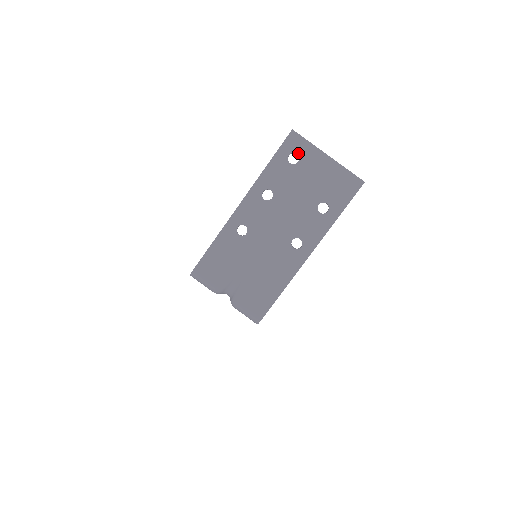
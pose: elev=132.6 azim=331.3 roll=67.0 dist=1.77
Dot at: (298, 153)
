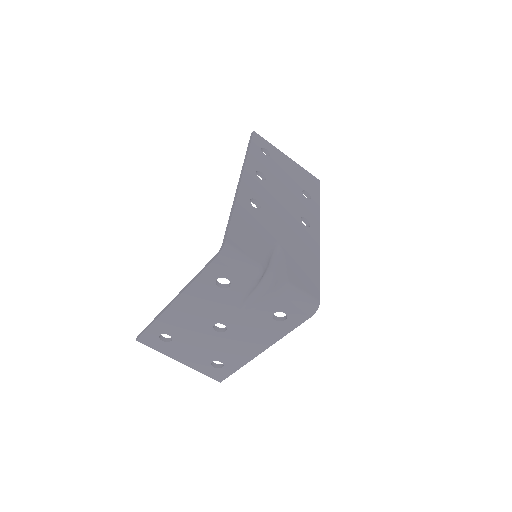
Dot at: (267, 149)
